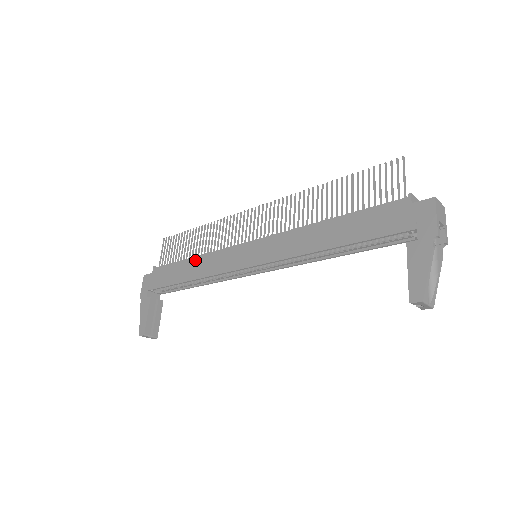
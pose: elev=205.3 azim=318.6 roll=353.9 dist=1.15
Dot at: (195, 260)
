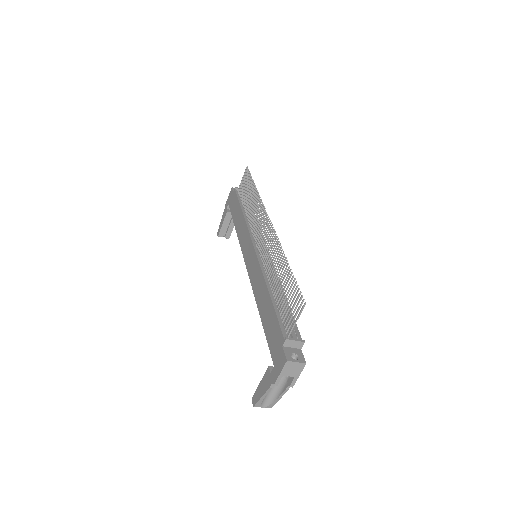
Dot at: (241, 216)
